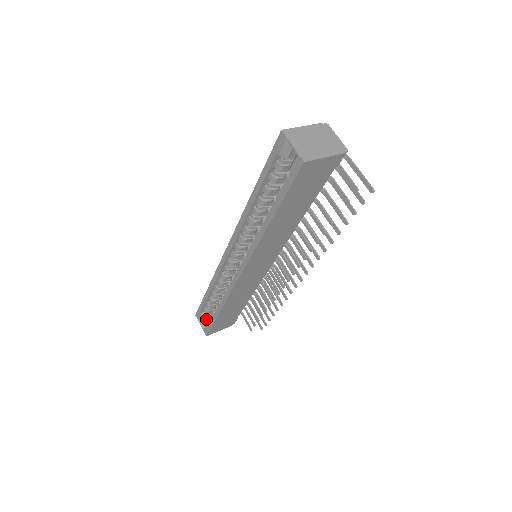
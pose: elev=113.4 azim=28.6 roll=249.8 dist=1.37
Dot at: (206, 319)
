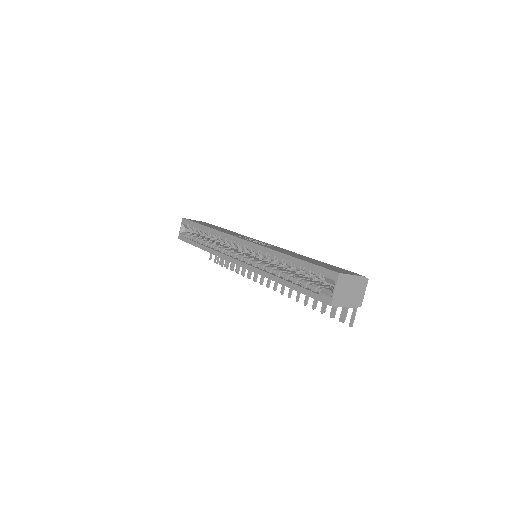
Dot at: (187, 228)
